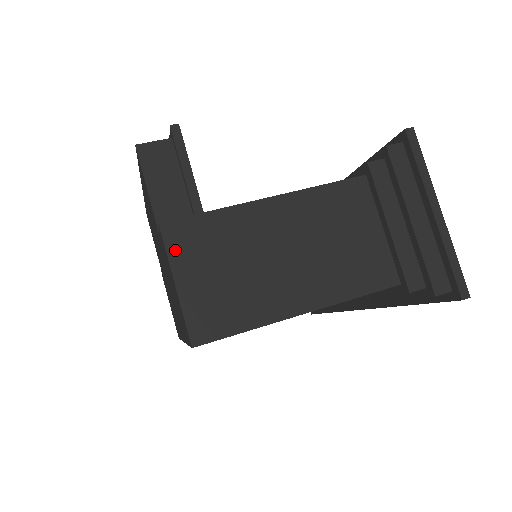
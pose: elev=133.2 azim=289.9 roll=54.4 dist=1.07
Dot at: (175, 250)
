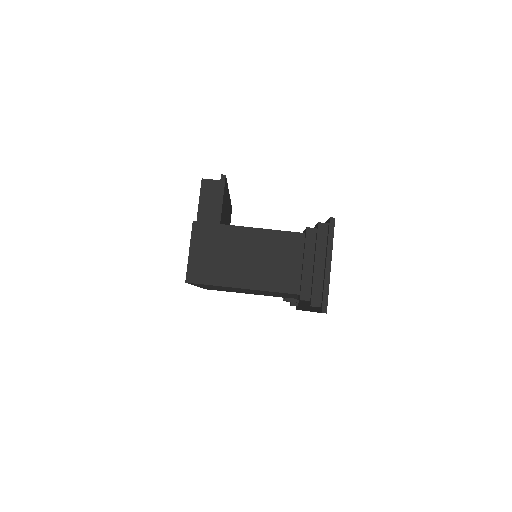
Dot at: (195, 236)
